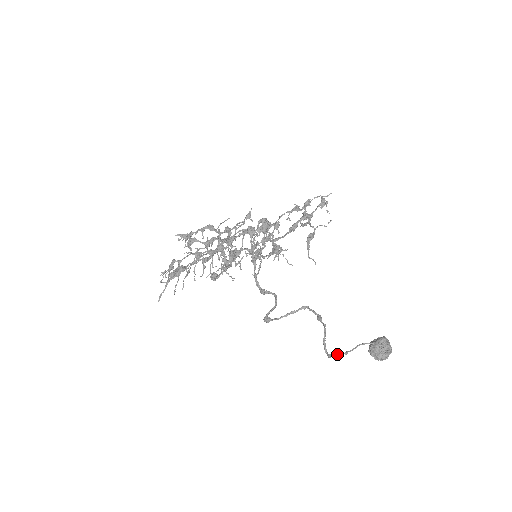
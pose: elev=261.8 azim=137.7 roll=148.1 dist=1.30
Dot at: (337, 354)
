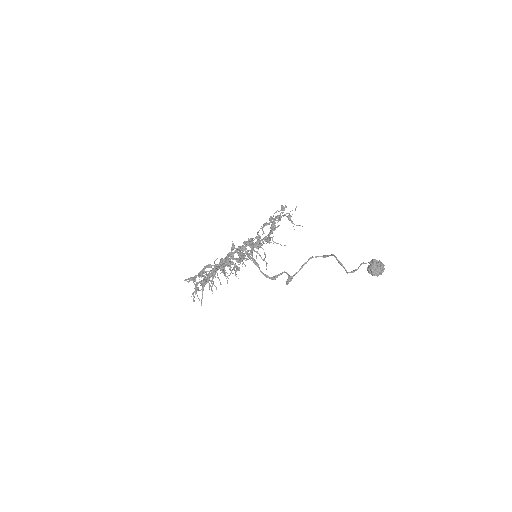
Dot at: (351, 272)
